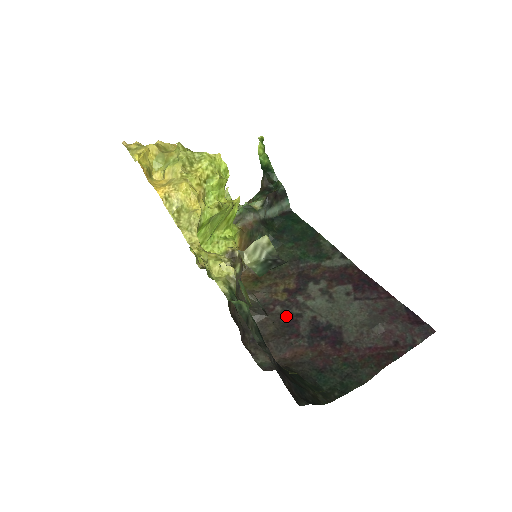
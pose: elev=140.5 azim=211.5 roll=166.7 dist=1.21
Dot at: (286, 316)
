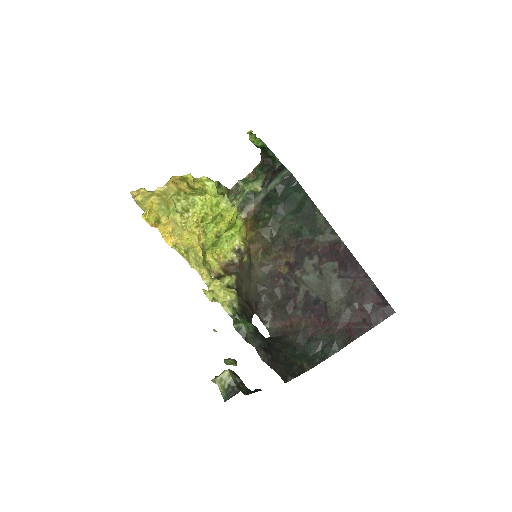
Dot at: (287, 289)
